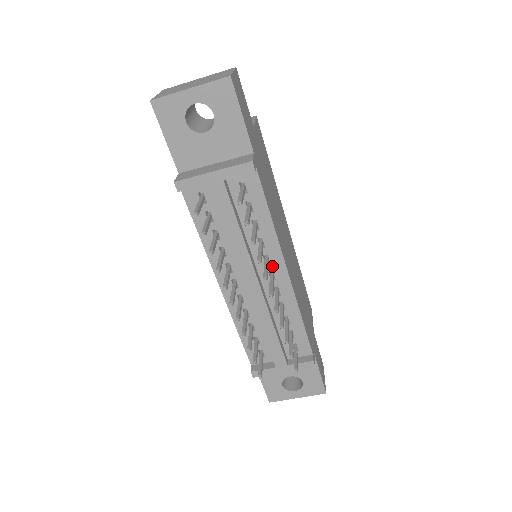
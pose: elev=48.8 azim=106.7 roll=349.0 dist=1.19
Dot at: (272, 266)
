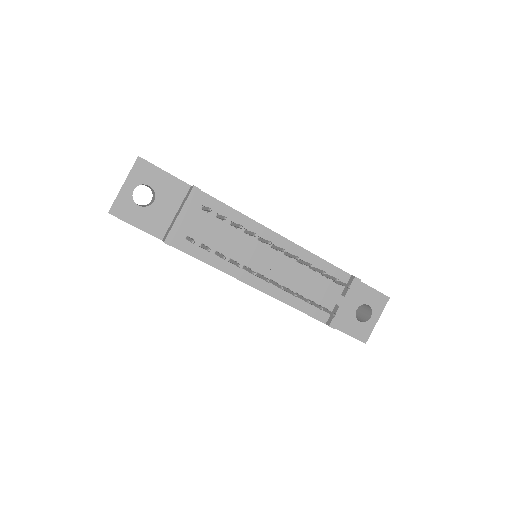
Dot at: occluded
